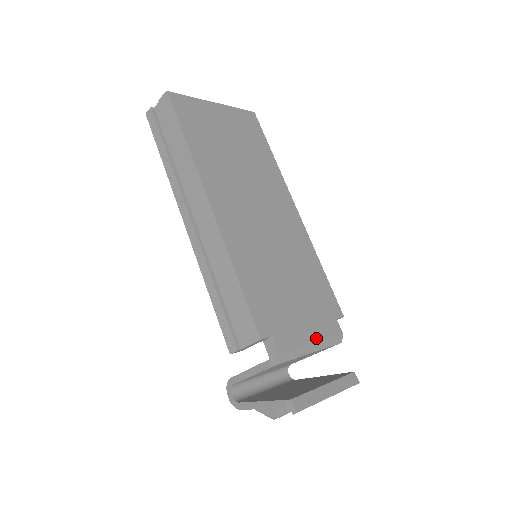
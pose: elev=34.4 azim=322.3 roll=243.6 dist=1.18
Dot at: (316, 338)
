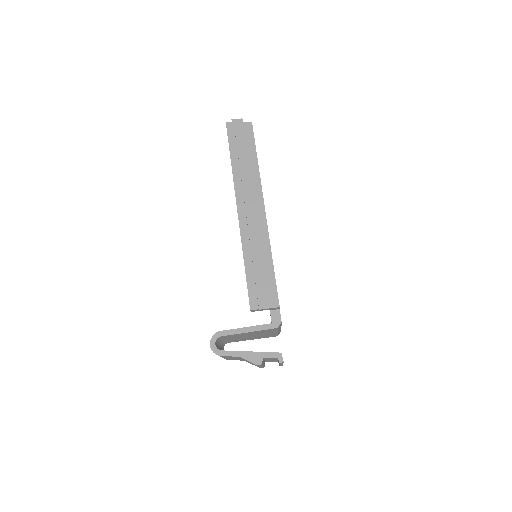
Dot at: occluded
